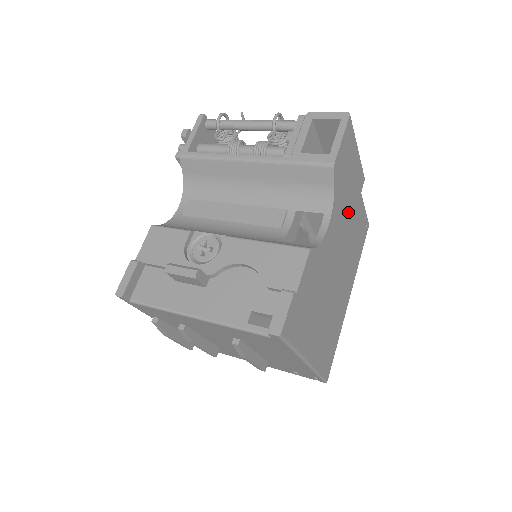
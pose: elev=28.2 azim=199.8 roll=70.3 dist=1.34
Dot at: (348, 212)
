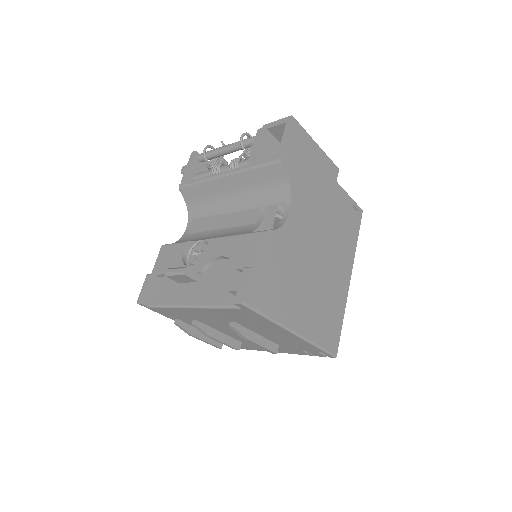
Dot at: (319, 199)
